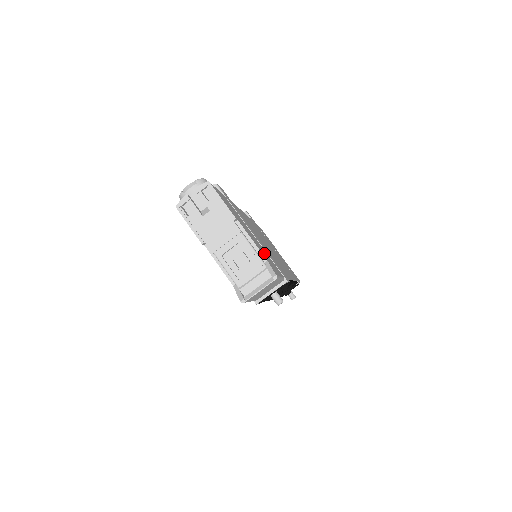
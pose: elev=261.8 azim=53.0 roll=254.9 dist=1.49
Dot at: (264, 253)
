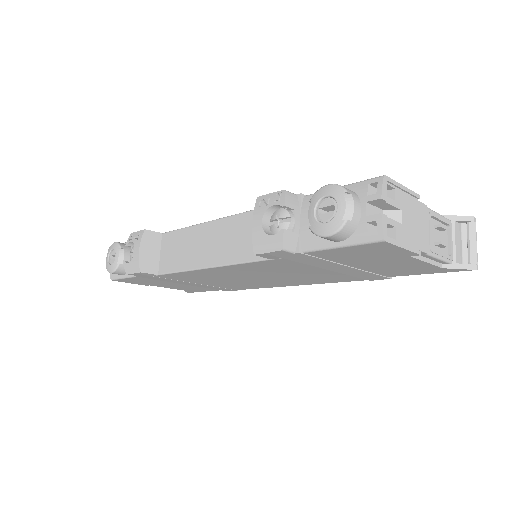
Dot at: occluded
